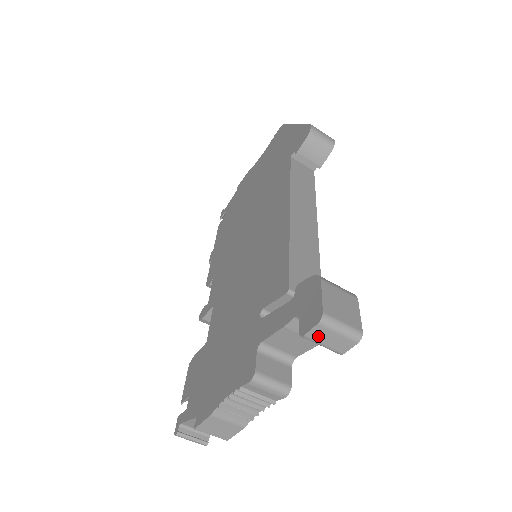
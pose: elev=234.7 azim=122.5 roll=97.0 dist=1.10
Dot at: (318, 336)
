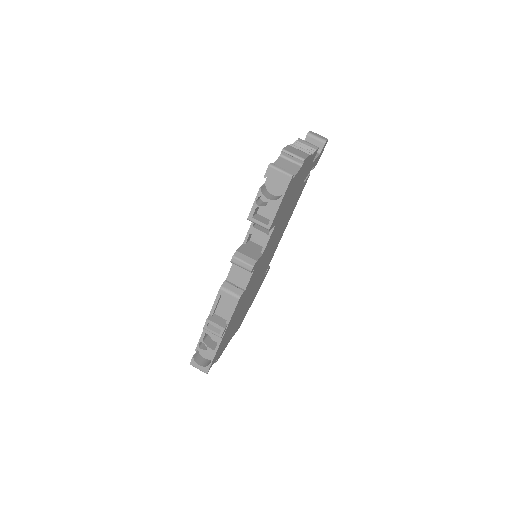
Dot at: (313, 134)
